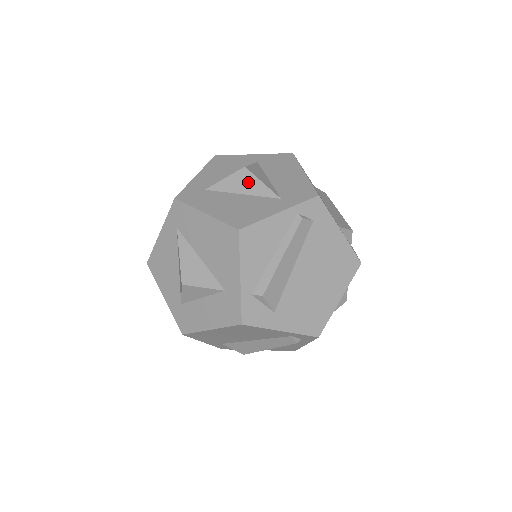
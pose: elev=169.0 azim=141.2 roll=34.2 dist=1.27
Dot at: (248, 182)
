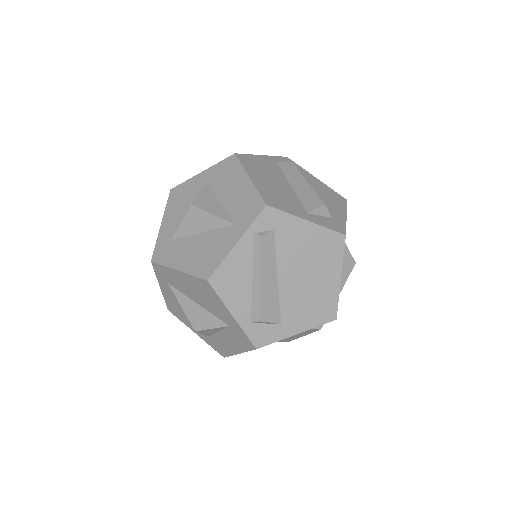
Dot at: (201, 219)
